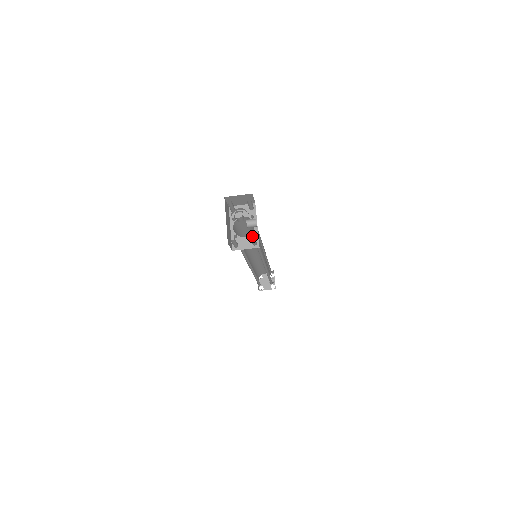
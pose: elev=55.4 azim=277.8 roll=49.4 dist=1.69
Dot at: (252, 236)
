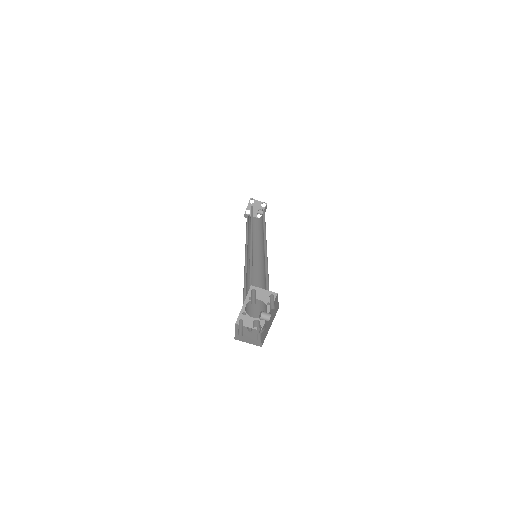
Dot at: (260, 319)
